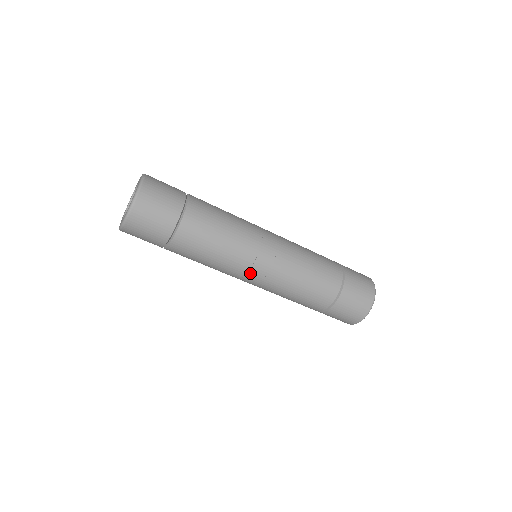
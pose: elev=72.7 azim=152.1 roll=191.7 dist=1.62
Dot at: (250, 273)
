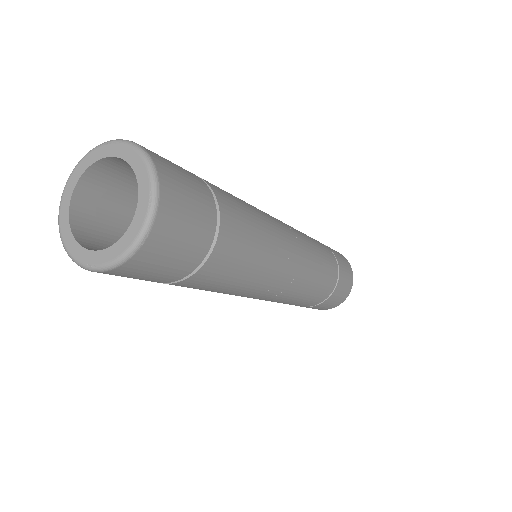
Dot at: (278, 284)
